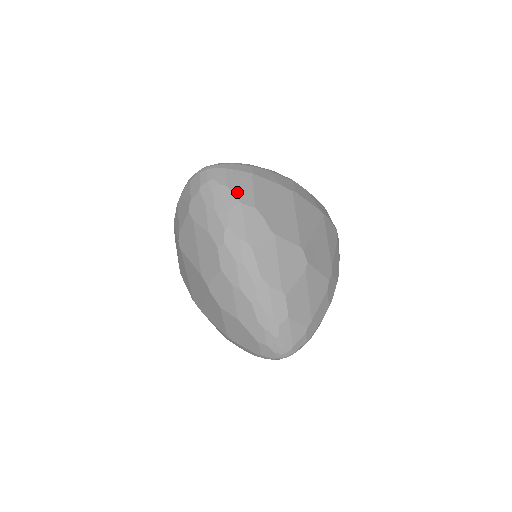
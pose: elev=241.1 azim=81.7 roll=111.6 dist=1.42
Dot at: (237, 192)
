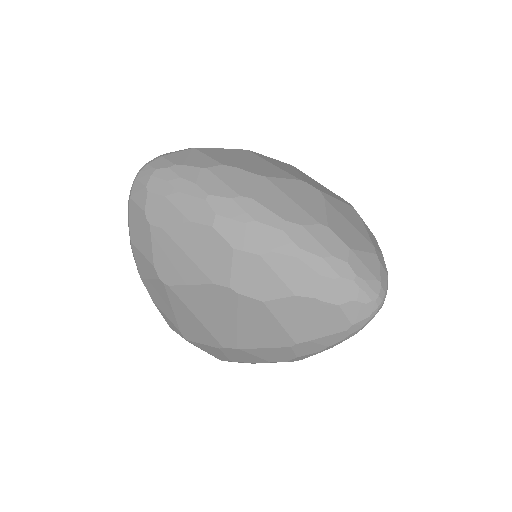
Dot at: (192, 163)
